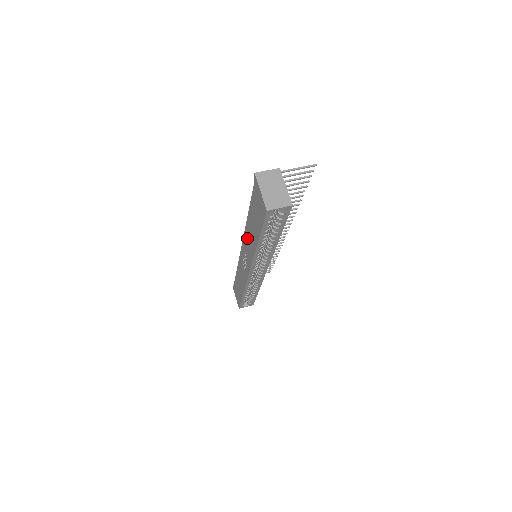
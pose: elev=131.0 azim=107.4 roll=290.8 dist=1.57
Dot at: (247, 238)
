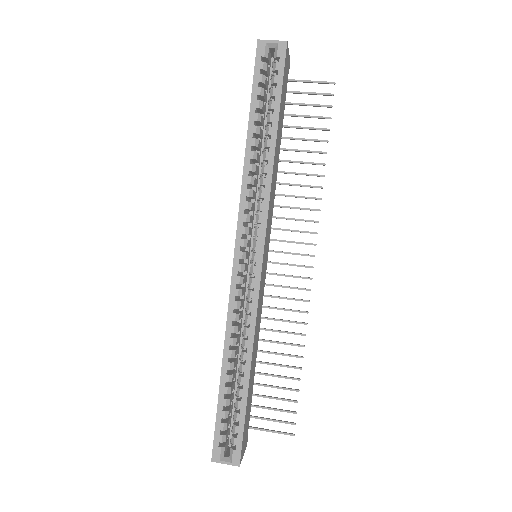
Dot at: occluded
